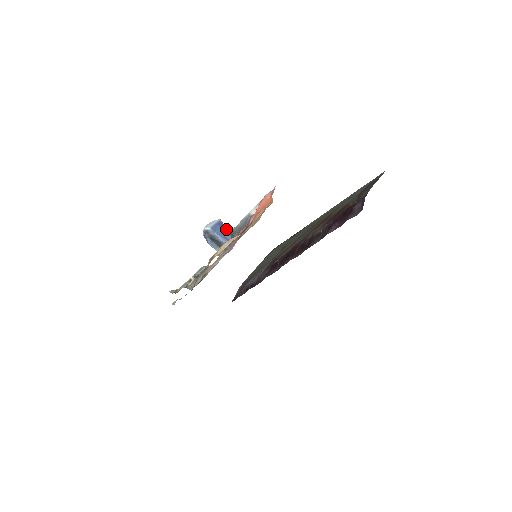
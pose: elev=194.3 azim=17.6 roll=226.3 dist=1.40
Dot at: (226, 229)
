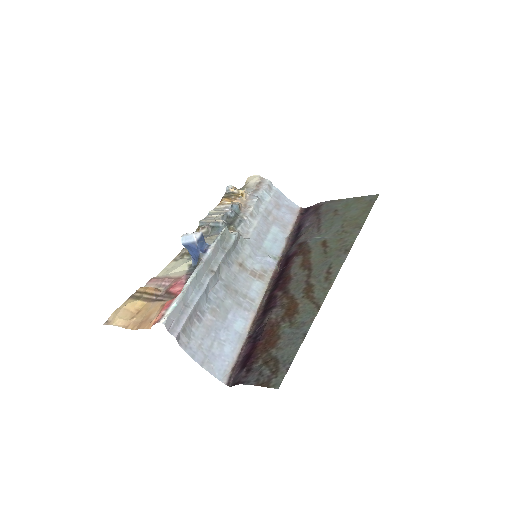
Dot at: (197, 251)
